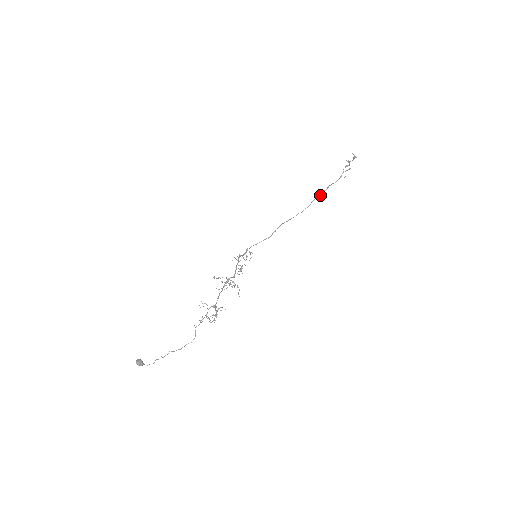
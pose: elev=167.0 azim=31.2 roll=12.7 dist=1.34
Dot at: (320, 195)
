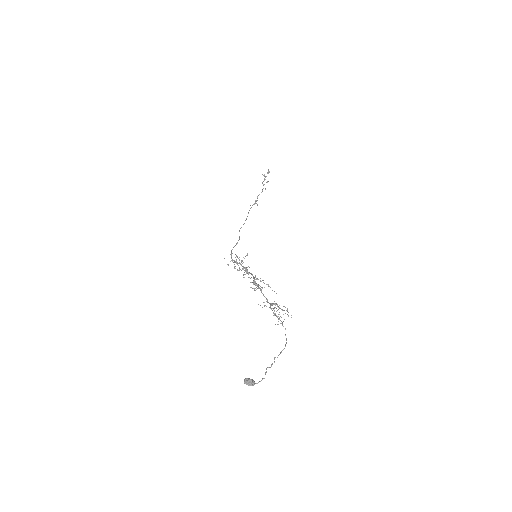
Dot at: (254, 204)
